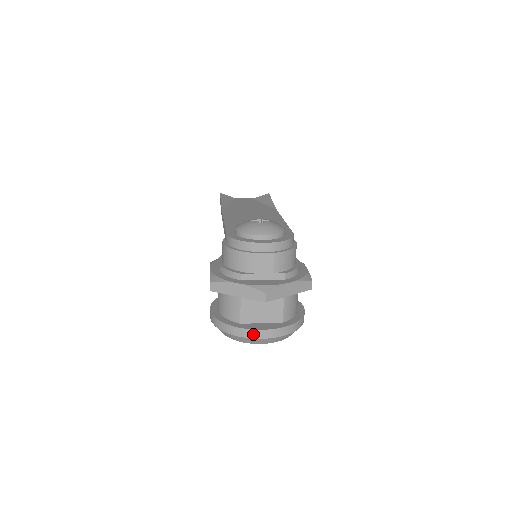
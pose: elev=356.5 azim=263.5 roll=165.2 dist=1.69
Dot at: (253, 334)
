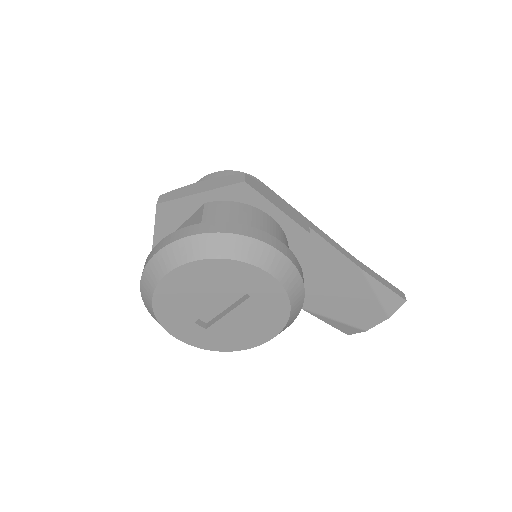
Dot at: (148, 259)
